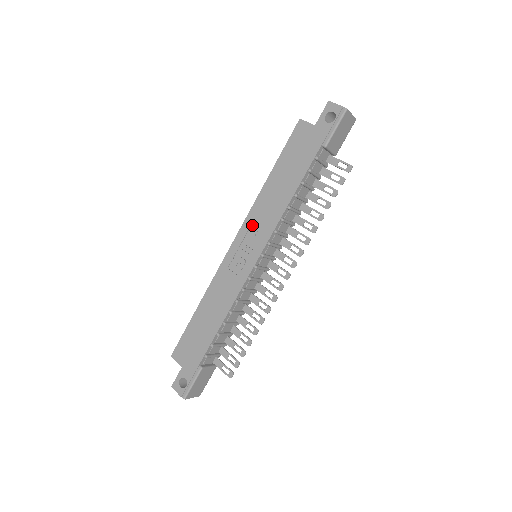
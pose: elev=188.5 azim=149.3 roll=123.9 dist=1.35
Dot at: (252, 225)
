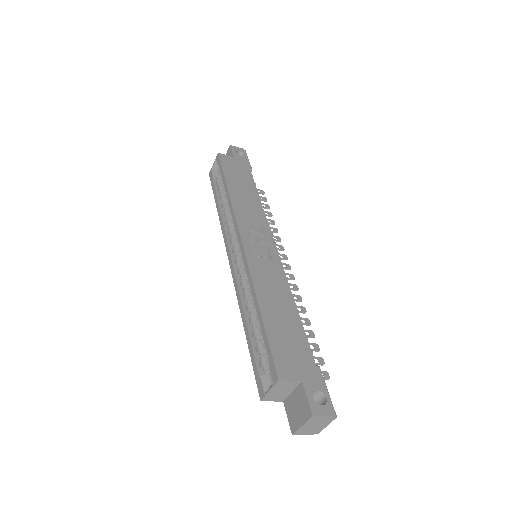
Dot at: (247, 222)
